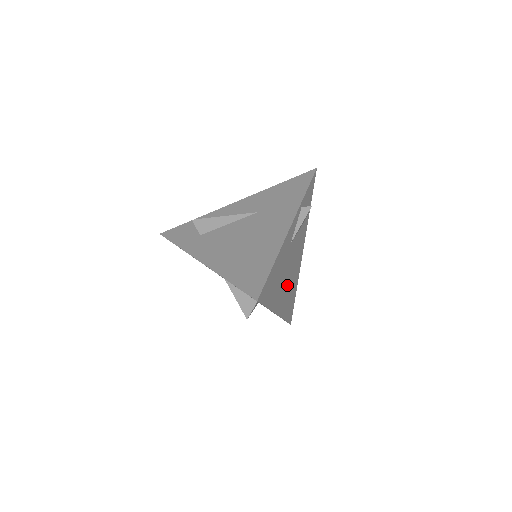
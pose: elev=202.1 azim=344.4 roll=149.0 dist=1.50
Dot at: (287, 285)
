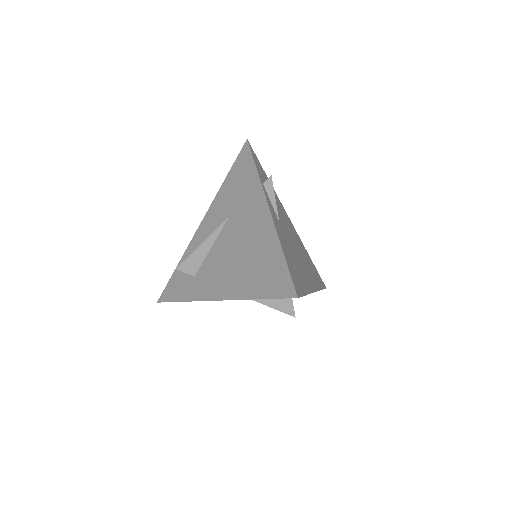
Dot at: (302, 260)
